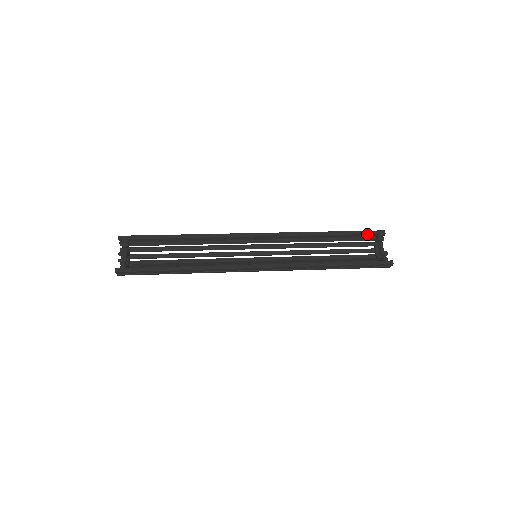
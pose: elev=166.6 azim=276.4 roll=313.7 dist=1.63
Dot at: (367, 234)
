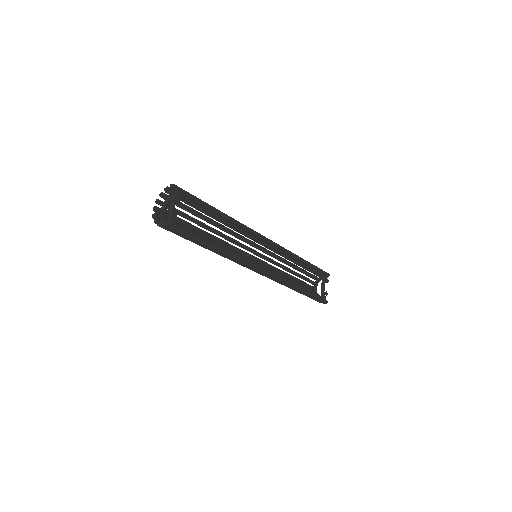
Dot at: (321, 272)
